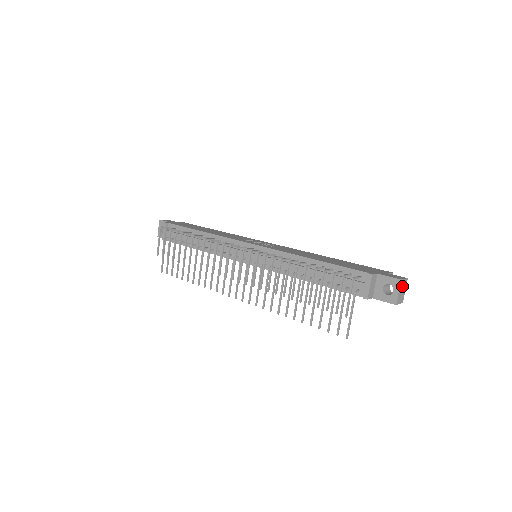
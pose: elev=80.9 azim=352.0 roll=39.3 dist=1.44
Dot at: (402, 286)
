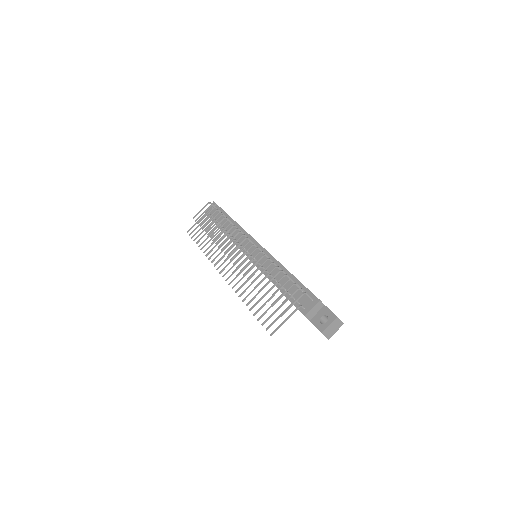
Dot at: (335, 324)
